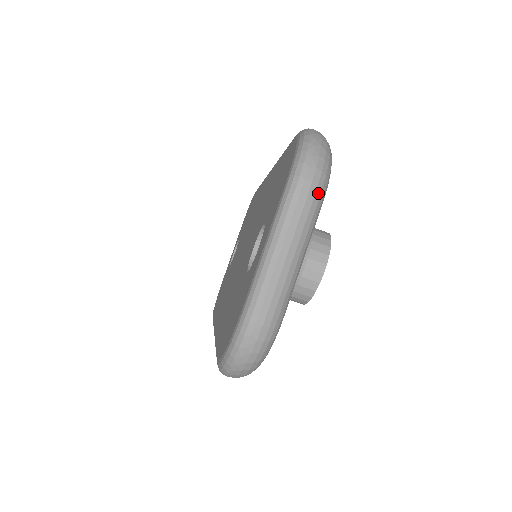
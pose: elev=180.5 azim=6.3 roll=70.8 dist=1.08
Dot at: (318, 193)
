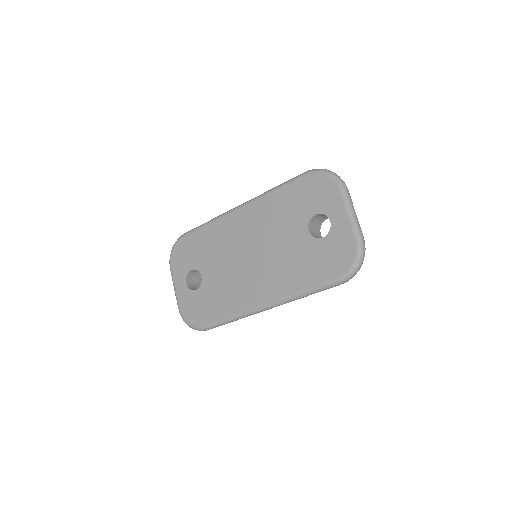
Dot at: occluded
